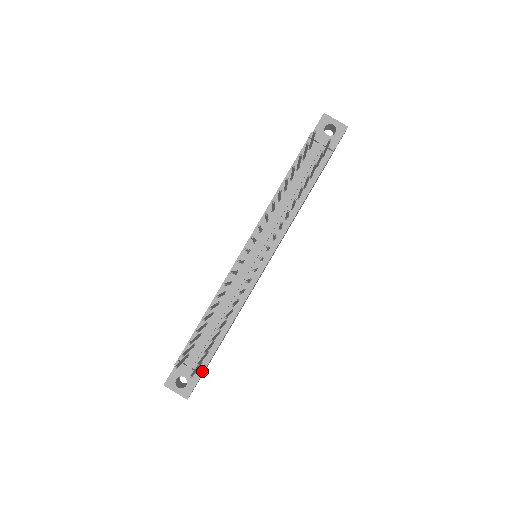
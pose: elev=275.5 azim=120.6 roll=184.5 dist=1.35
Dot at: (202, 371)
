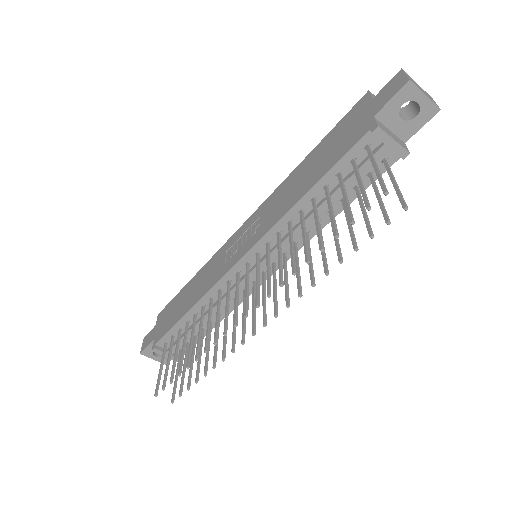
Dot at: occluded
